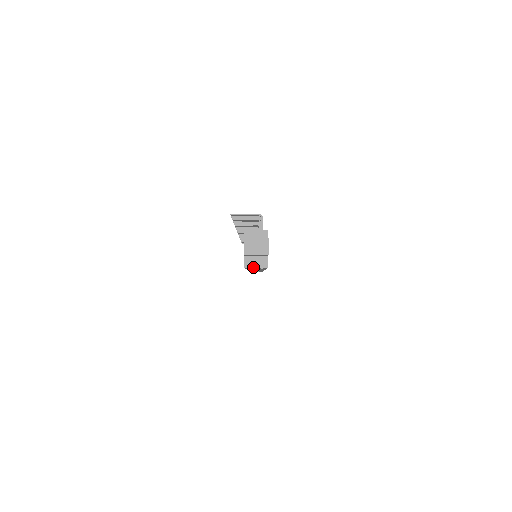
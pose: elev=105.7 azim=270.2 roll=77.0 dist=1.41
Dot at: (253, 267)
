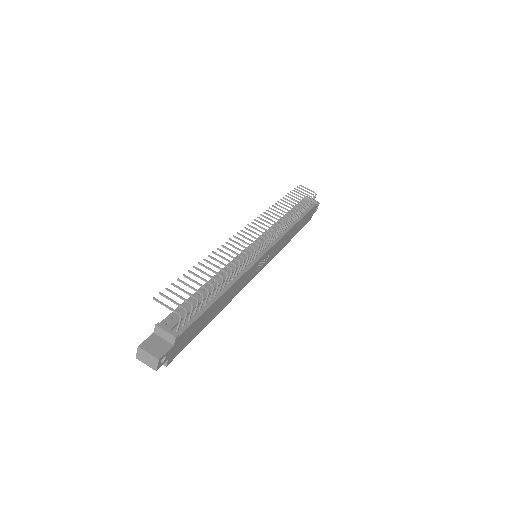
Dot at: occluded
